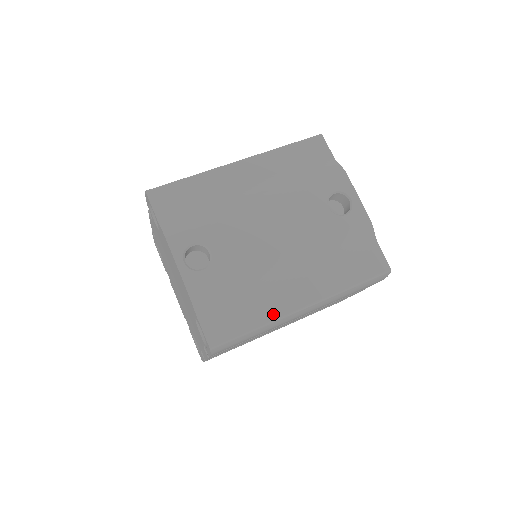
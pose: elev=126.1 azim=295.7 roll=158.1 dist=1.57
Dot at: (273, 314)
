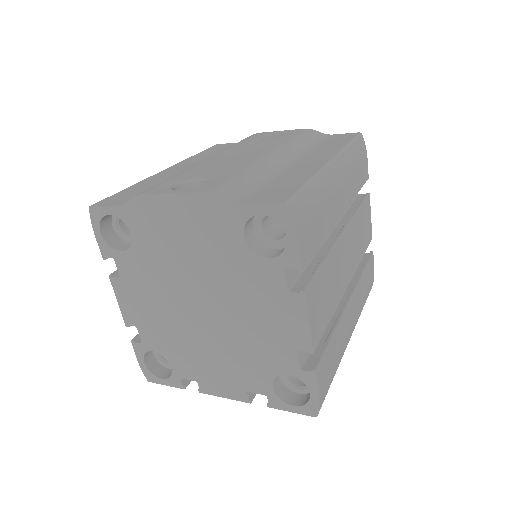
Dot at: (310, 172)
